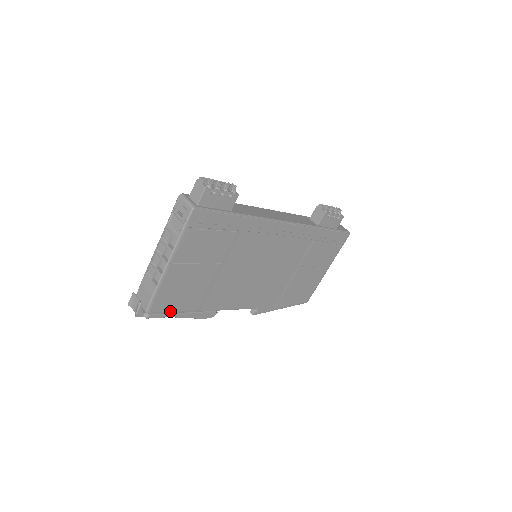
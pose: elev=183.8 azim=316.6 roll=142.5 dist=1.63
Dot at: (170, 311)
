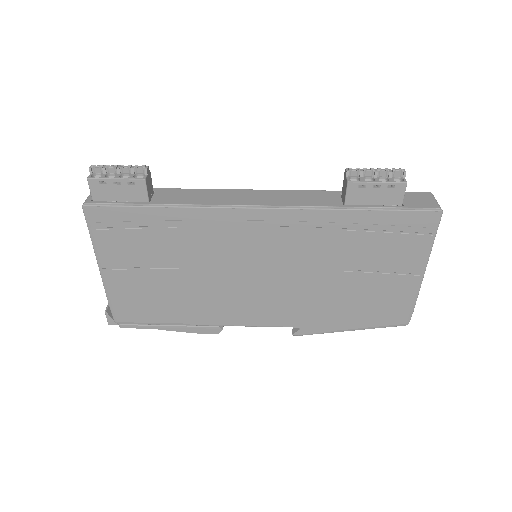
Dot at: (146, 322)
